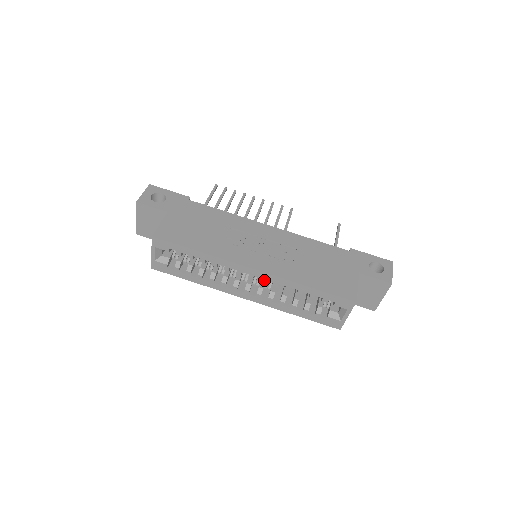
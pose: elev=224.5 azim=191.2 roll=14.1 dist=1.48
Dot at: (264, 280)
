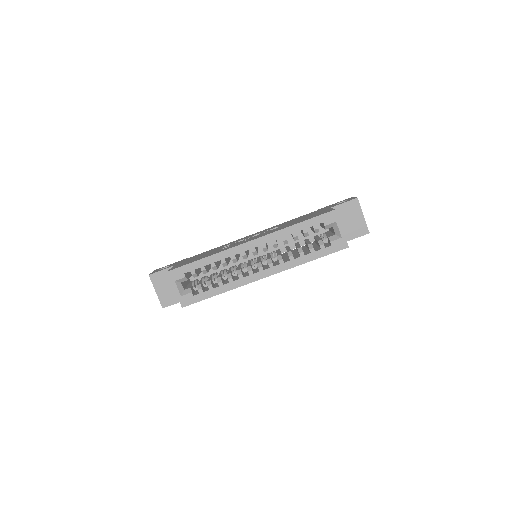
Dot at: (264, 245)
